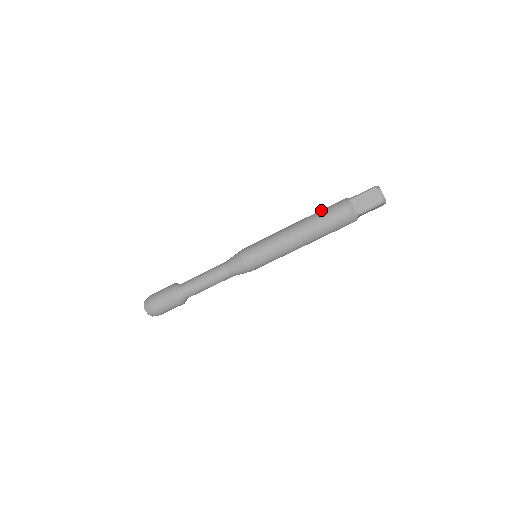
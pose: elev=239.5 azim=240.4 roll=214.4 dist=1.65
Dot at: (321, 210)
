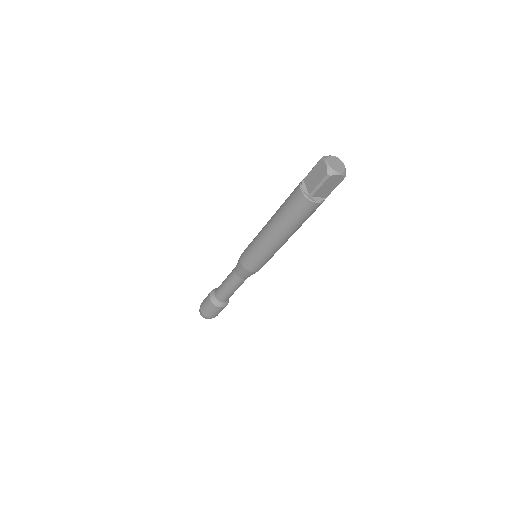
Dot at: (287, 213)
